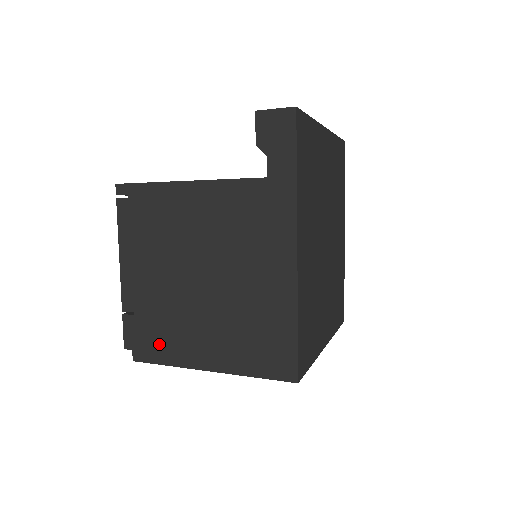
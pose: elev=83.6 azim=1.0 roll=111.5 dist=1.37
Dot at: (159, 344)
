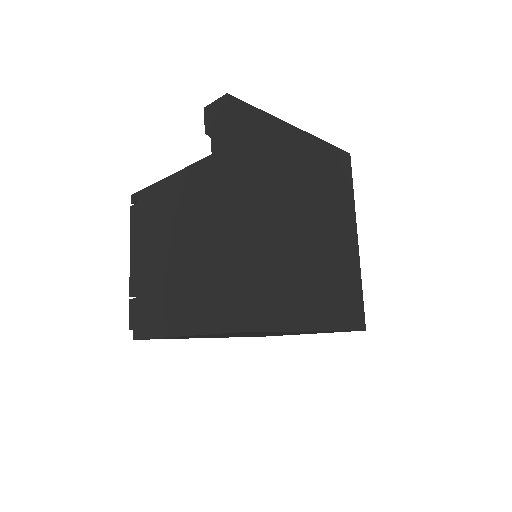
Dot at: (148, 320)
